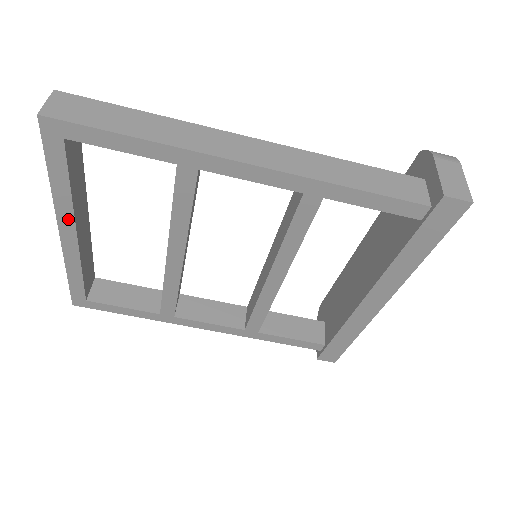
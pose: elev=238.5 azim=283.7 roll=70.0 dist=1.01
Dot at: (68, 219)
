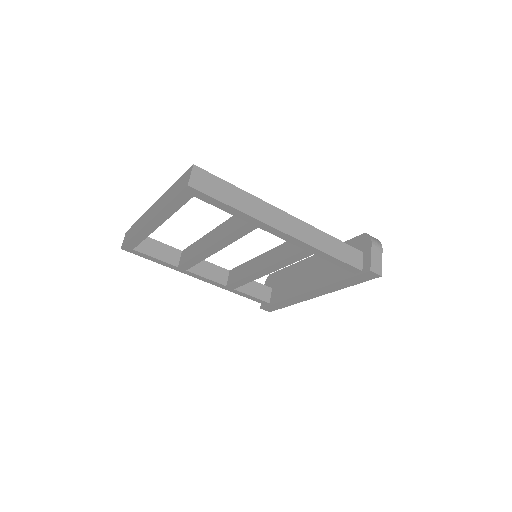
Dot at: (161, 219)
